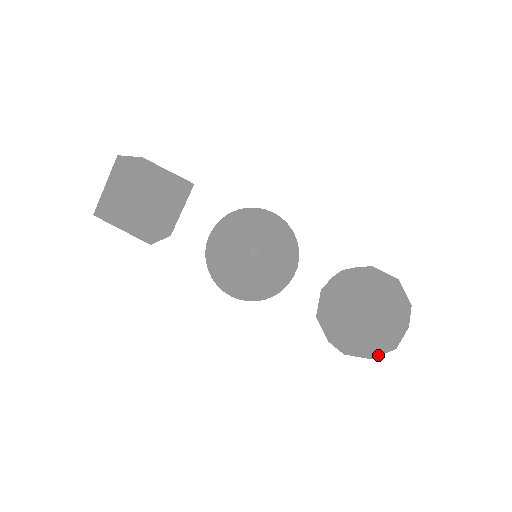
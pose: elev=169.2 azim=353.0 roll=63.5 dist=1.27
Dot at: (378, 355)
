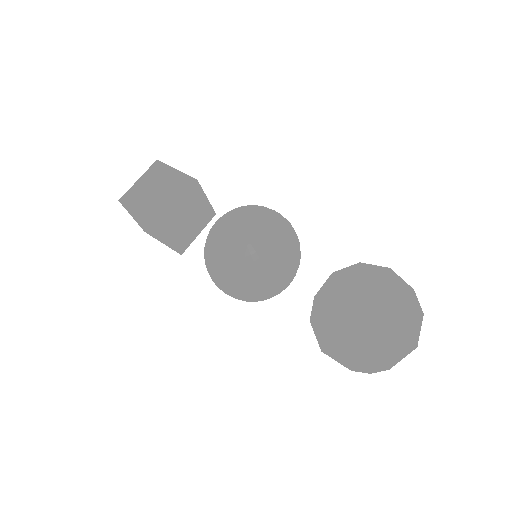
Dot at: (378, 350)
